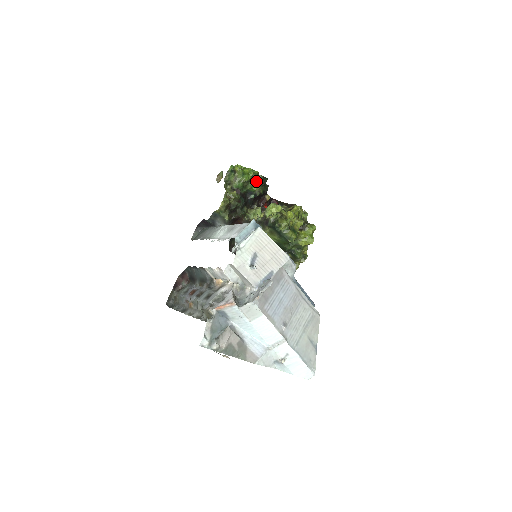
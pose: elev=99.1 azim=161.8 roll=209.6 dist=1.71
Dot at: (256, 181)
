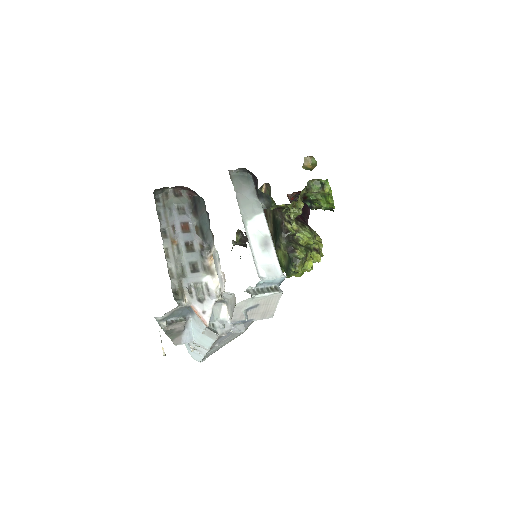
Dot at: occluded
